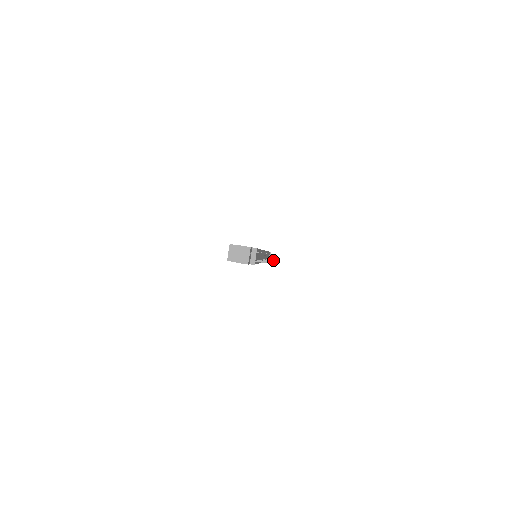
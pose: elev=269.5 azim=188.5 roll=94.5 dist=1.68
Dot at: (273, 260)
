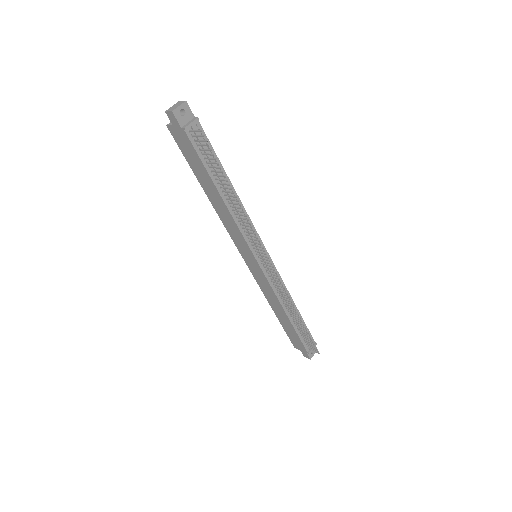
Dot at: (287, 297)
